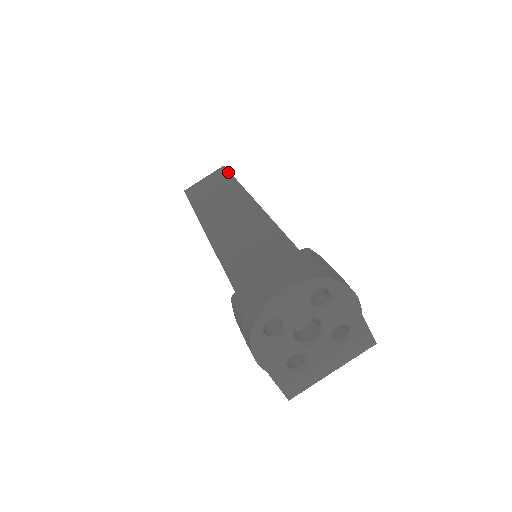
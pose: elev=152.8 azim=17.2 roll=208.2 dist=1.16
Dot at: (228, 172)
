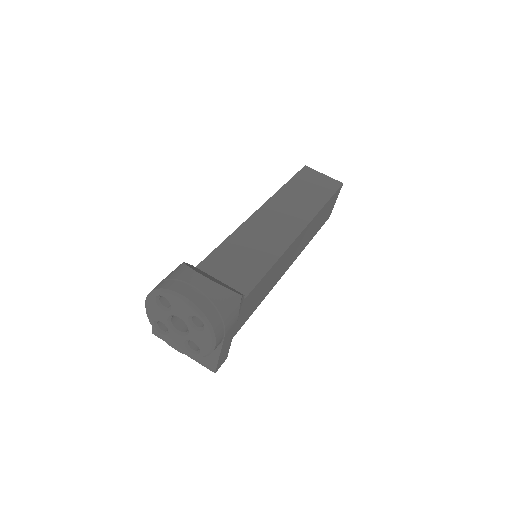
Dot at: (335, 191)
